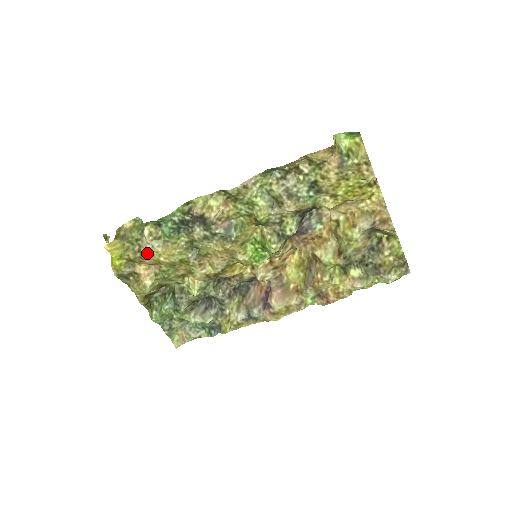
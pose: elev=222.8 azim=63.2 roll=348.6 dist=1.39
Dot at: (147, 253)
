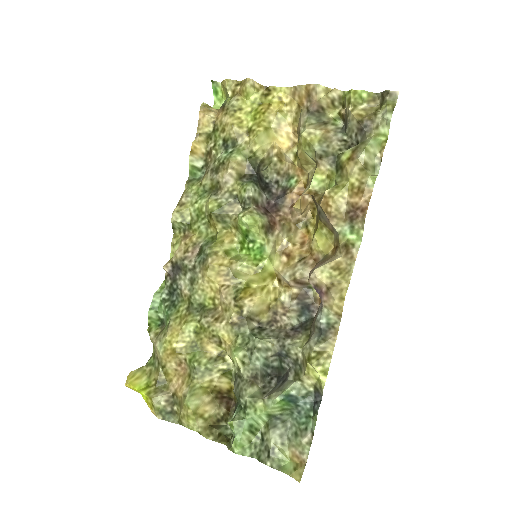
Dot at: (160, 353)
